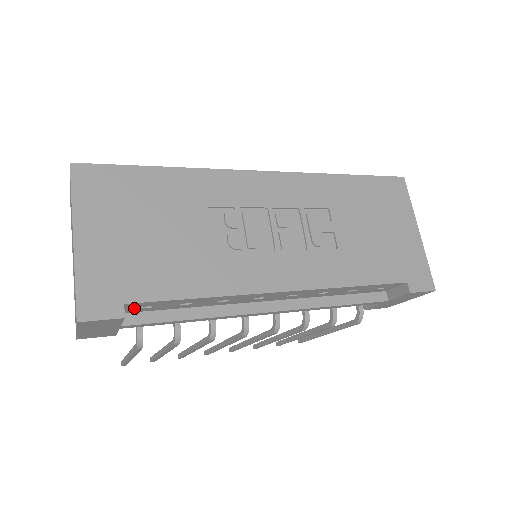
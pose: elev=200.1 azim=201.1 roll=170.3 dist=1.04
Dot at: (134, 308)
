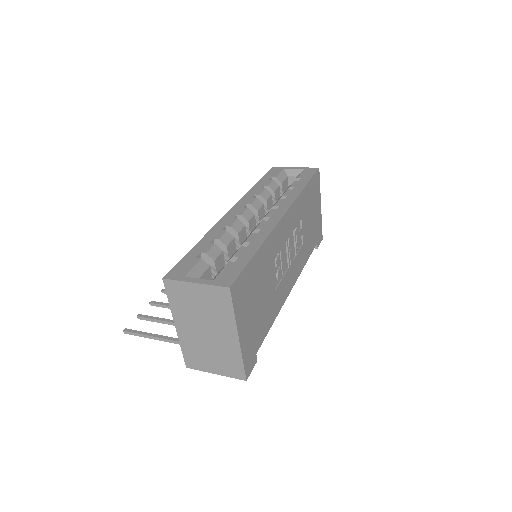
Dot at: occluded
